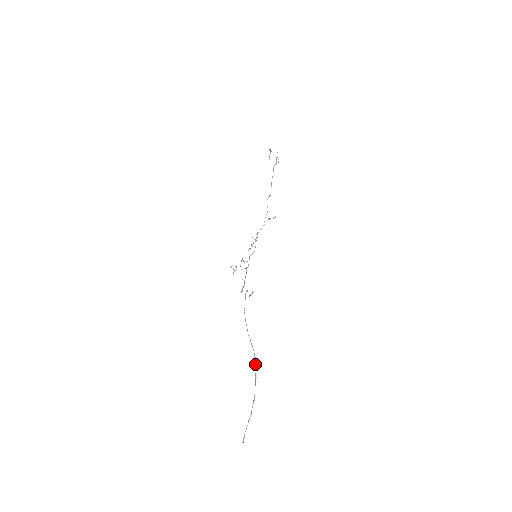
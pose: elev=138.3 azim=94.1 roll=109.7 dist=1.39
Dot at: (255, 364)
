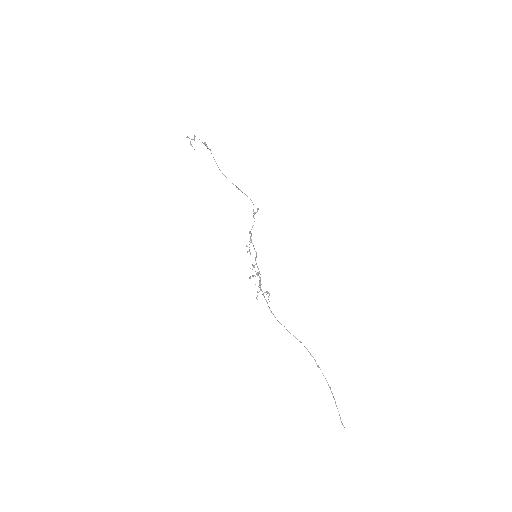
Dot at: (312, 356)
